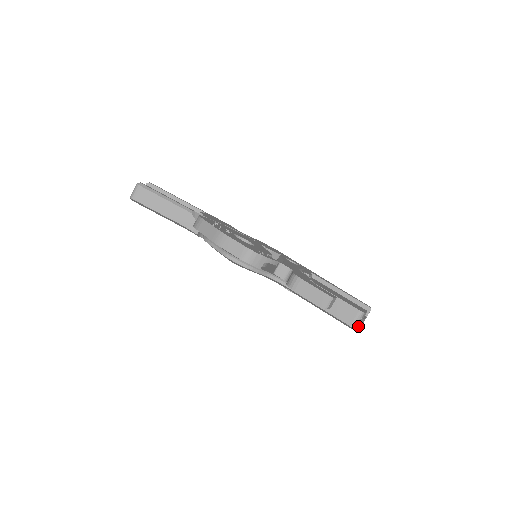
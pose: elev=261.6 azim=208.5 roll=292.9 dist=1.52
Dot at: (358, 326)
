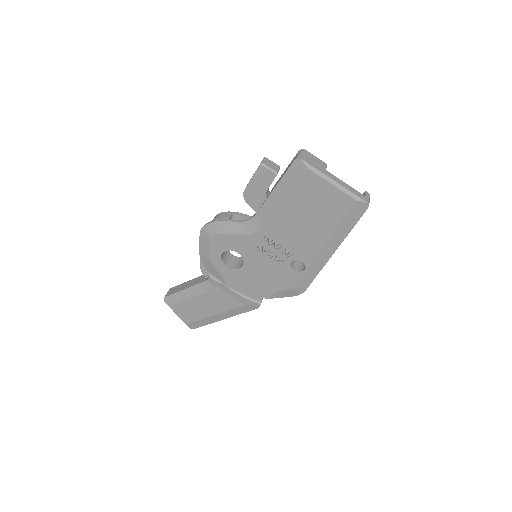
Dot at: (324, 174)
